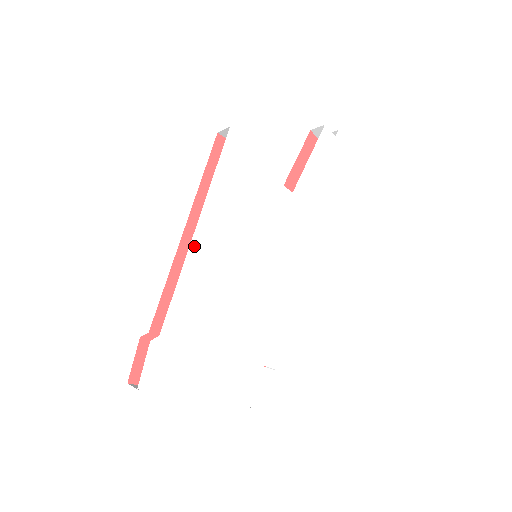
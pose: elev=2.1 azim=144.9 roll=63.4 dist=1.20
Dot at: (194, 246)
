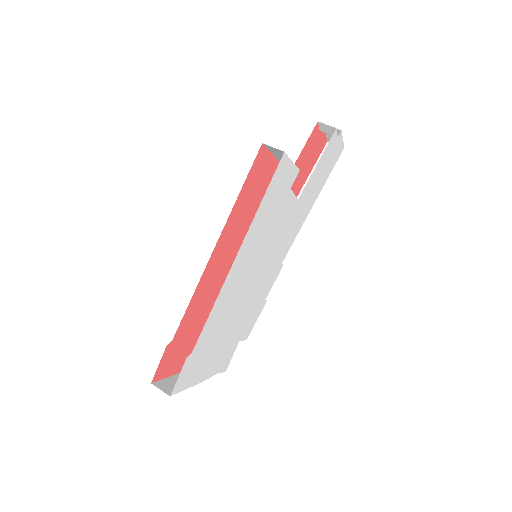
Dot at: (231, 272)
